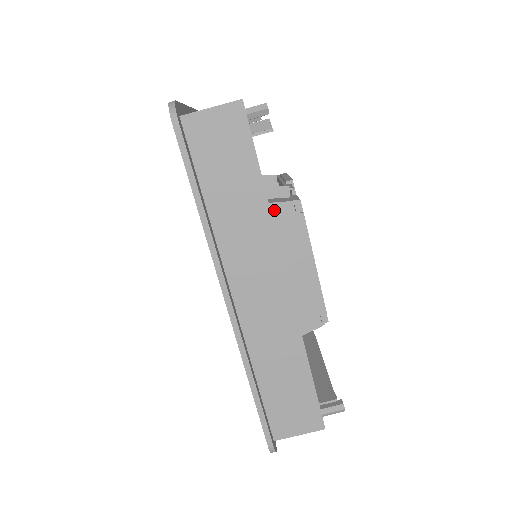
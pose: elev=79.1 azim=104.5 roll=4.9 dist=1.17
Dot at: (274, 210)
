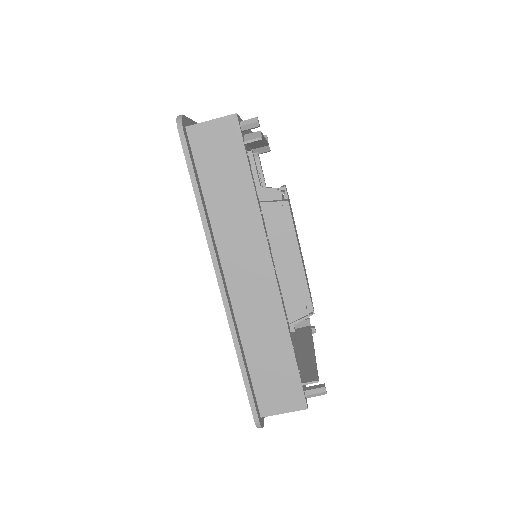
Dot at: (265, 209)
